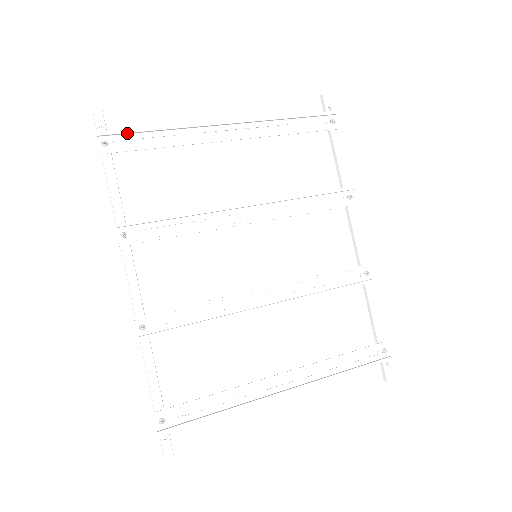
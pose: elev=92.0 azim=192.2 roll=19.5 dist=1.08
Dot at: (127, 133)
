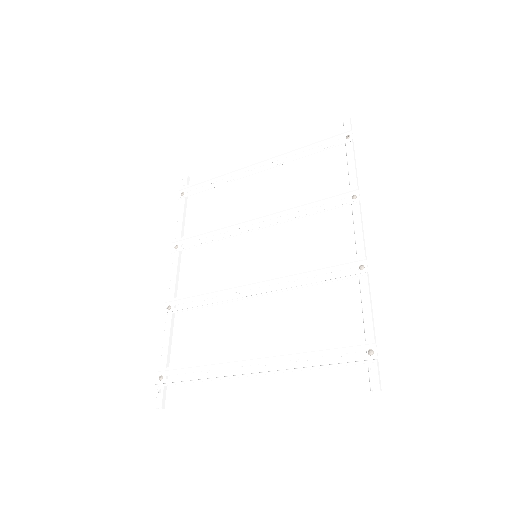
Dot at: (195, 185)
